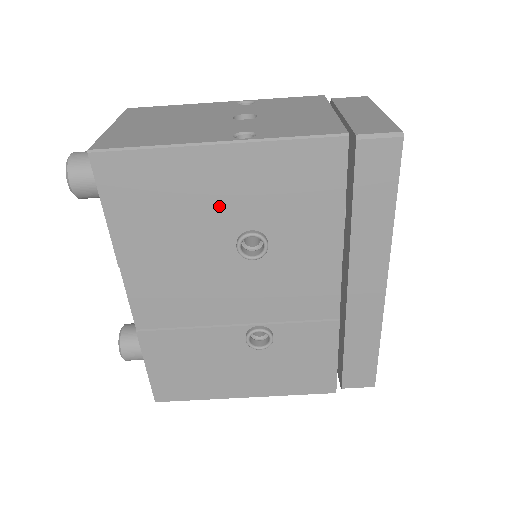
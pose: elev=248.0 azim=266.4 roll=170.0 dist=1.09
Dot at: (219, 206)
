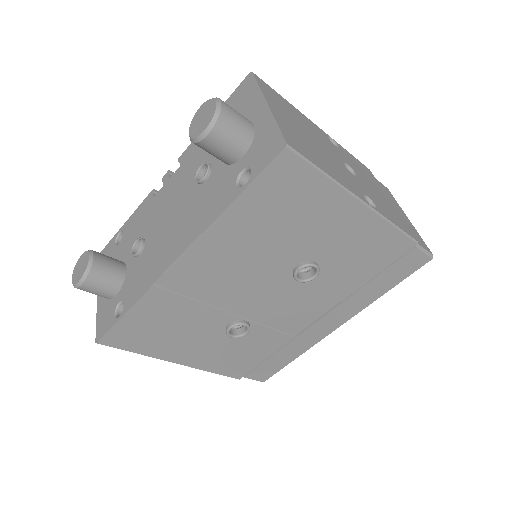
Dot at: (317, 237)
